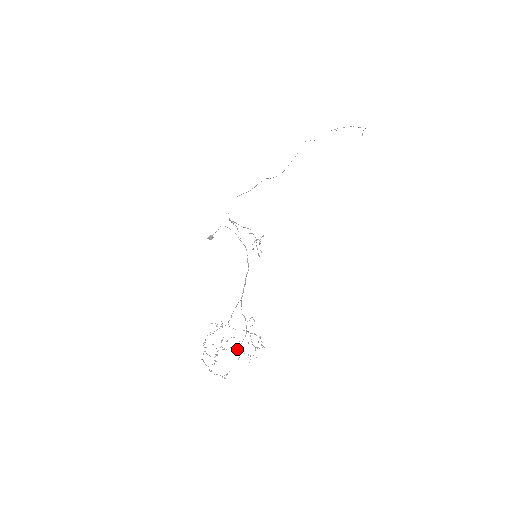
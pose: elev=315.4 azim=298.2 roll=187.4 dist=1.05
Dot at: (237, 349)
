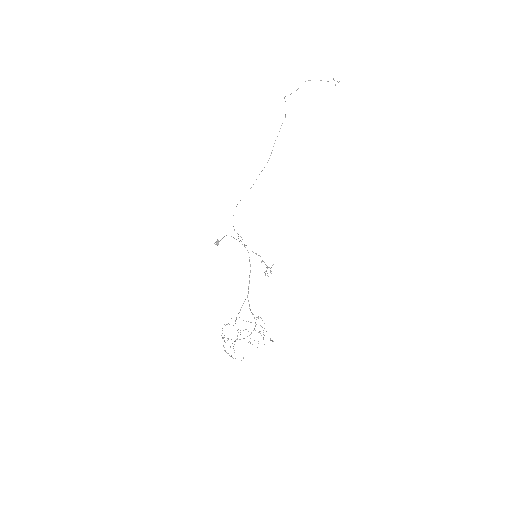
Dot at: occluded
